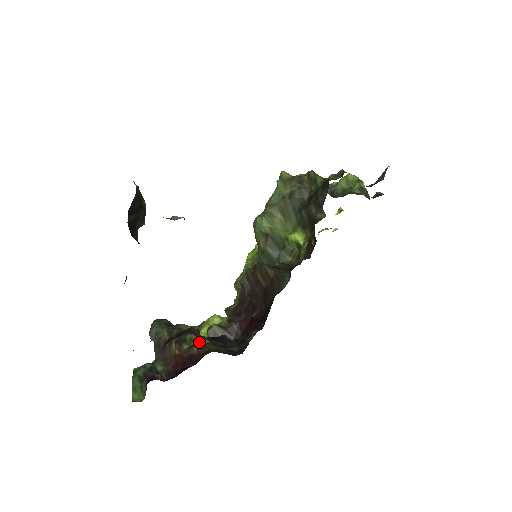
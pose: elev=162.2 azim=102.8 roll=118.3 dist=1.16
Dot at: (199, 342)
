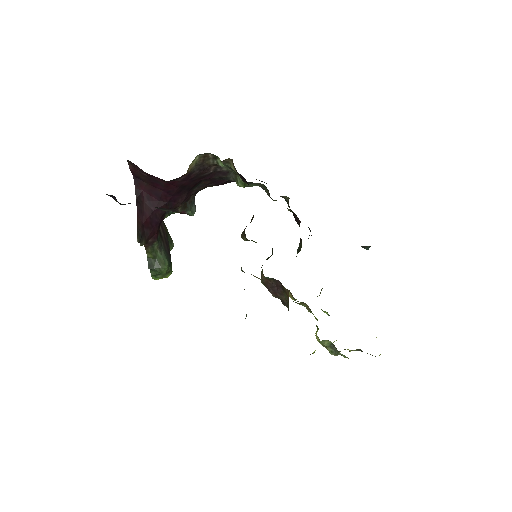
Dot at: occluded
